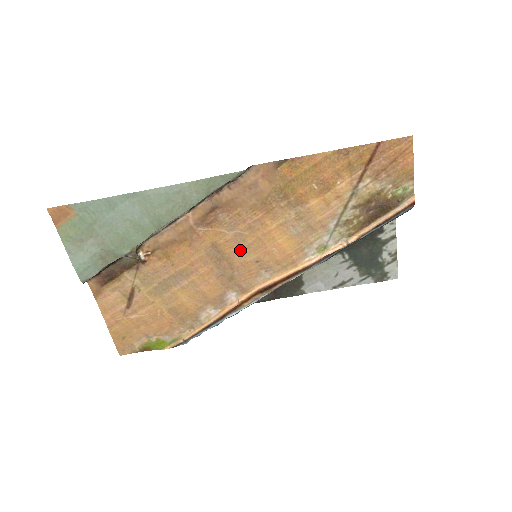
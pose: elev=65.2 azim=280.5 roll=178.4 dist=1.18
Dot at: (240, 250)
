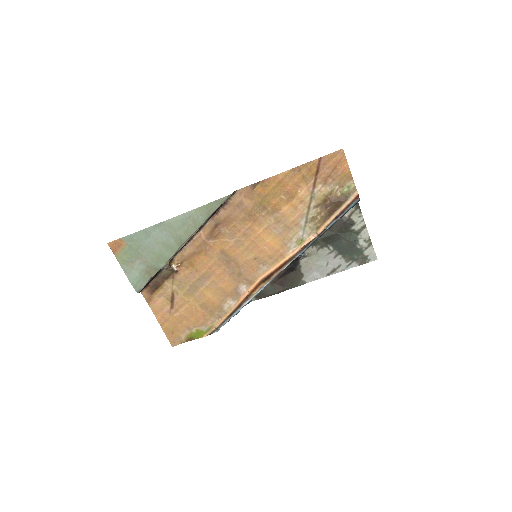
Dot at: (241, 252)
